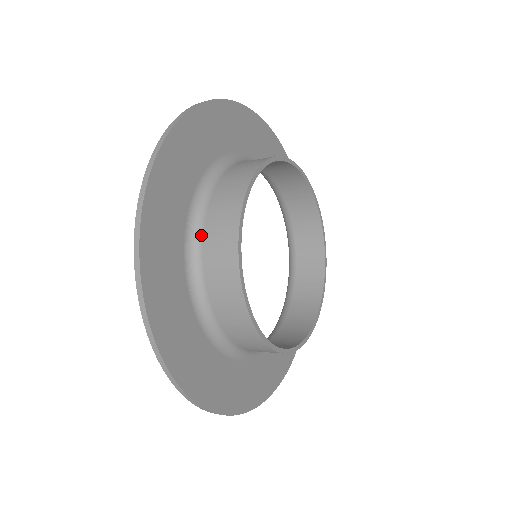
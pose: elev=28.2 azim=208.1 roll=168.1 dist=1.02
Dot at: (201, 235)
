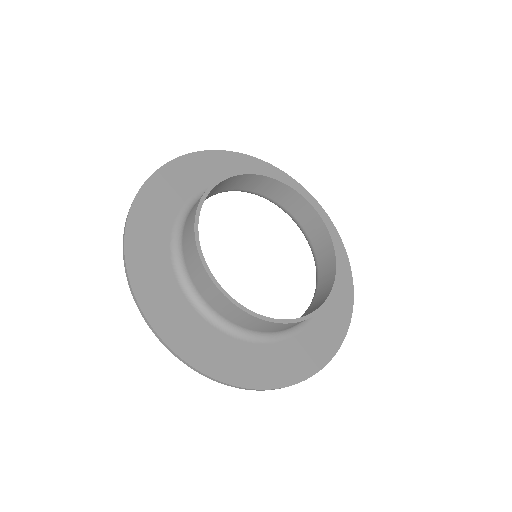
Dot at: (182, 247)
